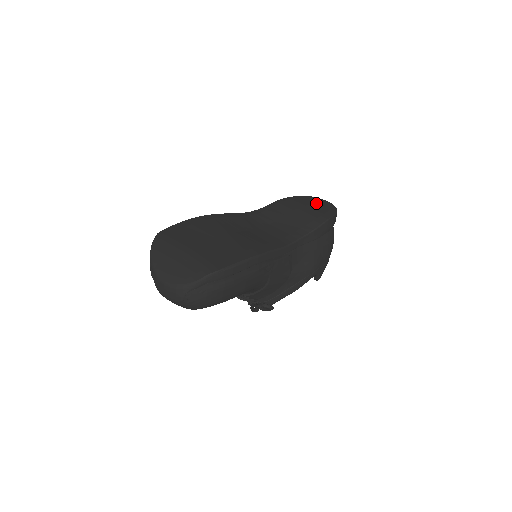
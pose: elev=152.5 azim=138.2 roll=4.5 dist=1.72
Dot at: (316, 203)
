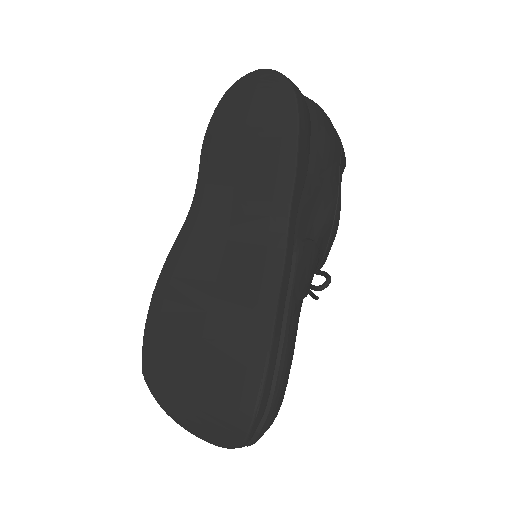
Dot at: (253, 103)
